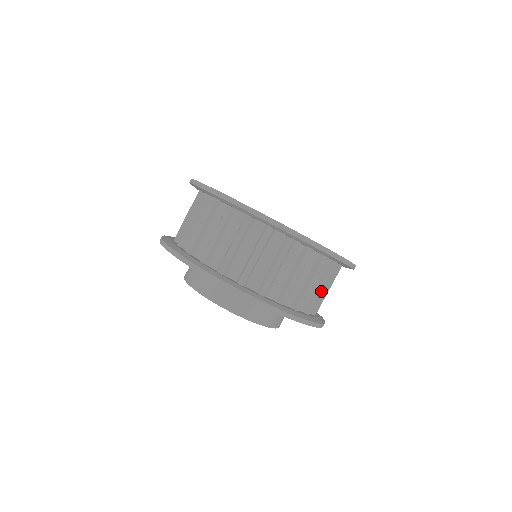
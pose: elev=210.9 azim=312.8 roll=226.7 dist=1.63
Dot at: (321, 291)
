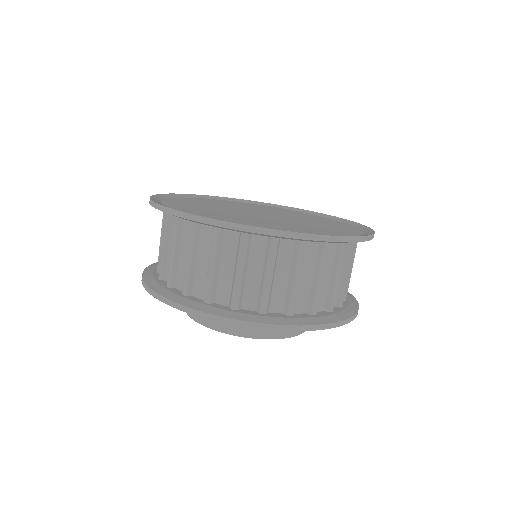
Dot at: (320, 282)
